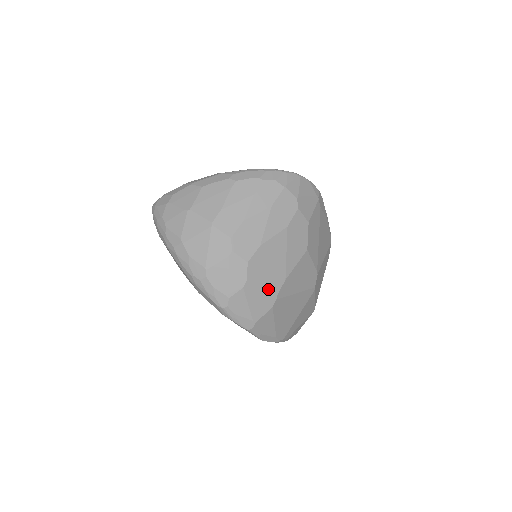
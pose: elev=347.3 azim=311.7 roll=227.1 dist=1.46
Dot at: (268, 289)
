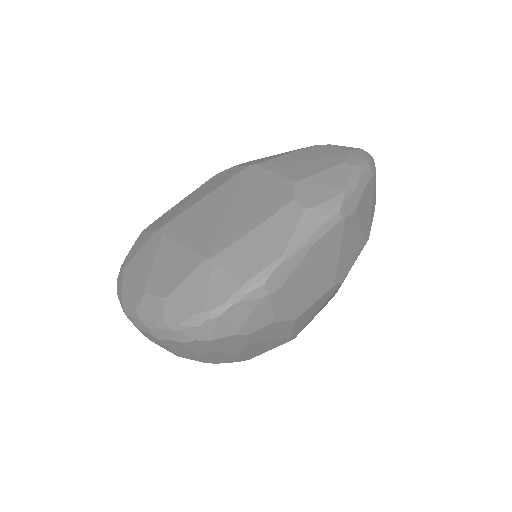
Dot at: occluded
